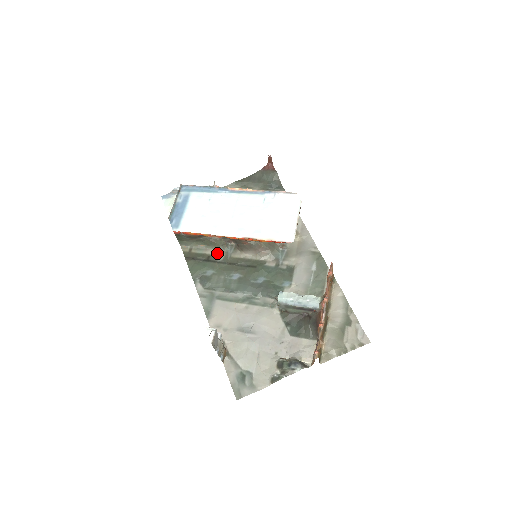
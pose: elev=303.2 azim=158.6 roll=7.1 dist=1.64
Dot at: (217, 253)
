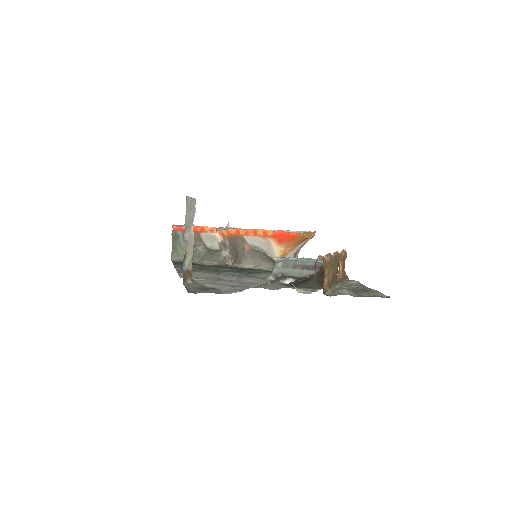
Dot at: (210, 264)
